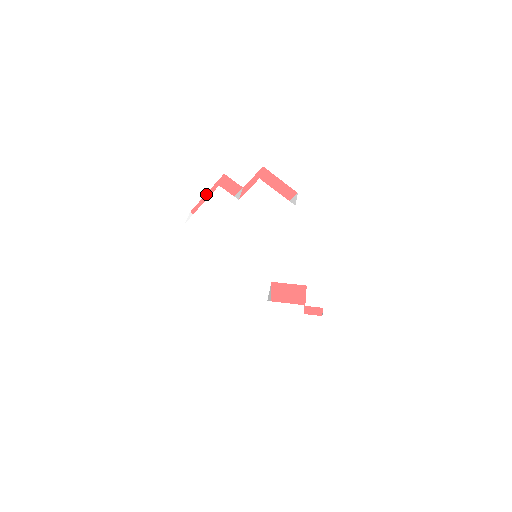
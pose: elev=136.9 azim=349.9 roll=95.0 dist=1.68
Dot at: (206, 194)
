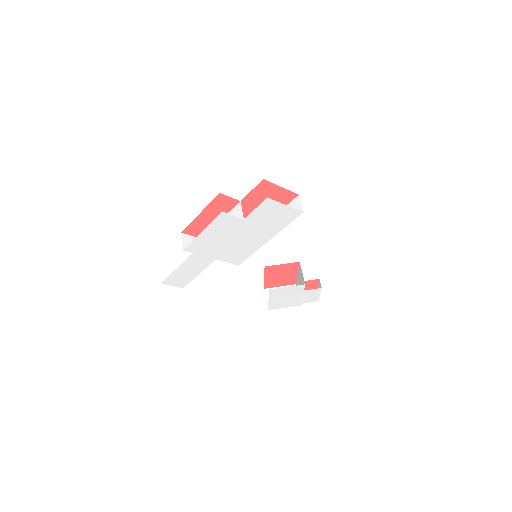
Dot at: (199, 214)
